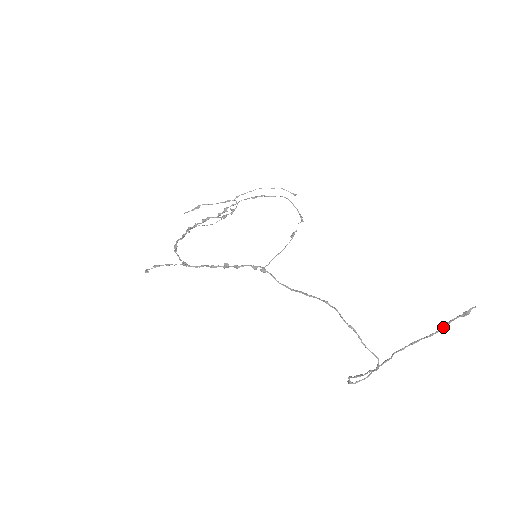
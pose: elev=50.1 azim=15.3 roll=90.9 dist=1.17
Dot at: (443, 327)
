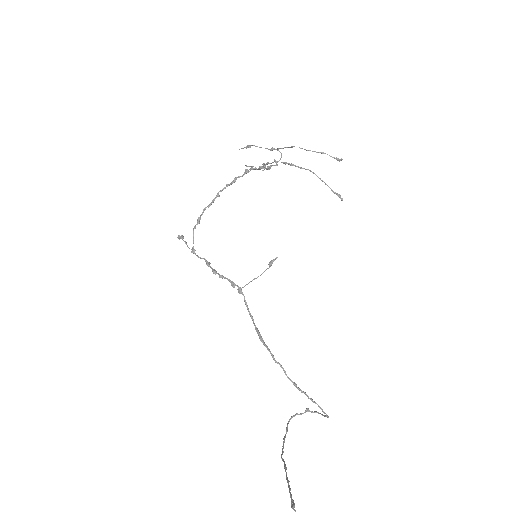
Dot at: (289, 488)
